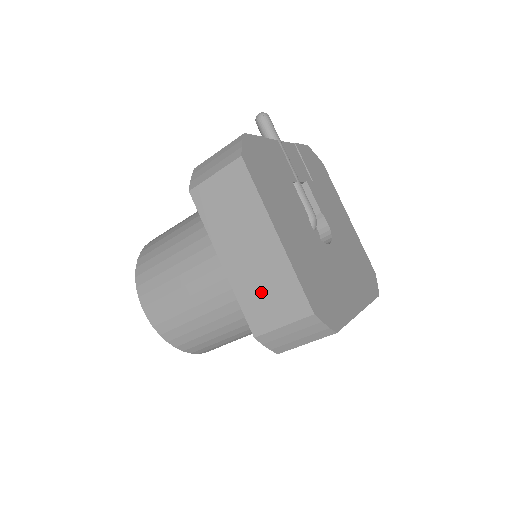
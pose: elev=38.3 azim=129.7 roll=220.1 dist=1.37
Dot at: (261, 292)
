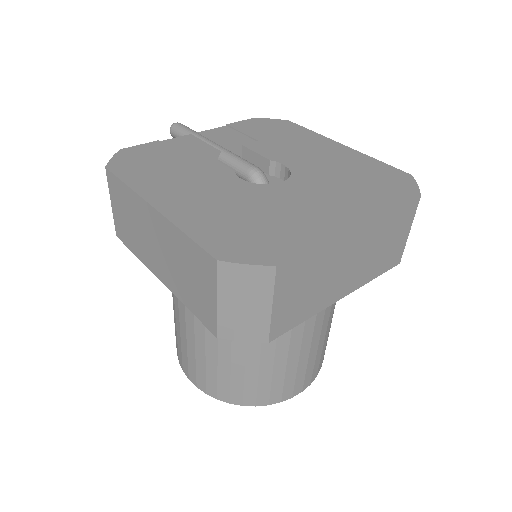
Dot at: (186, 280)
